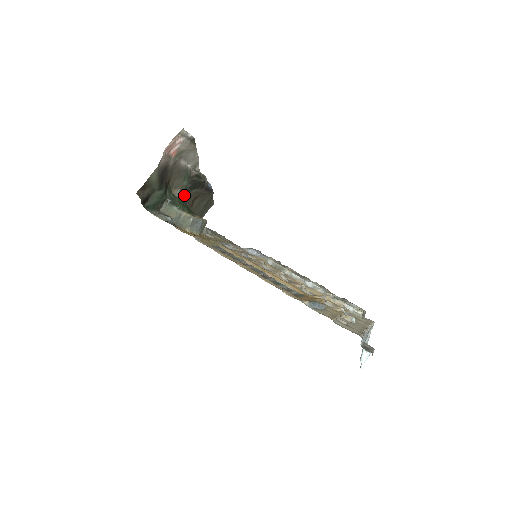
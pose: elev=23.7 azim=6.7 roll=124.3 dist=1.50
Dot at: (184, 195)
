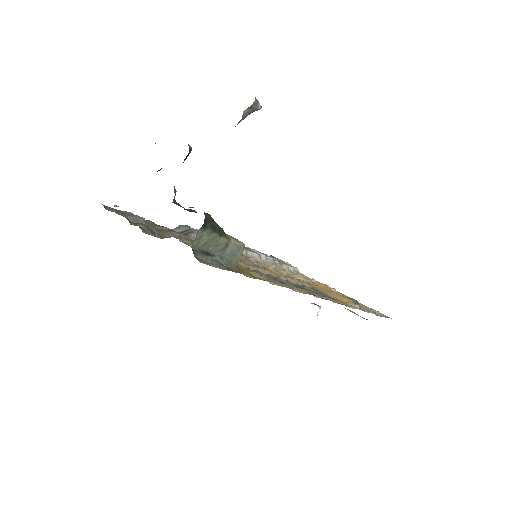
Dot at: occluded
